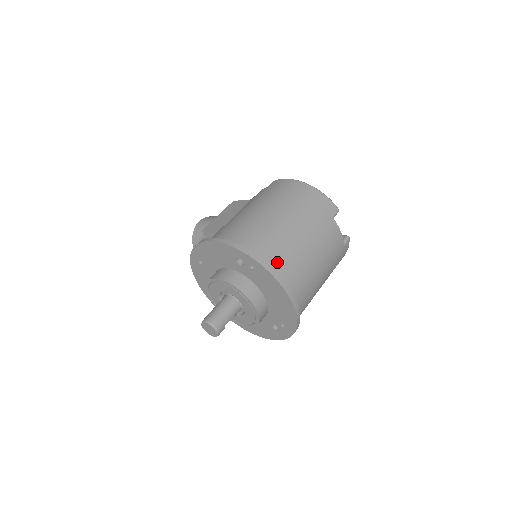
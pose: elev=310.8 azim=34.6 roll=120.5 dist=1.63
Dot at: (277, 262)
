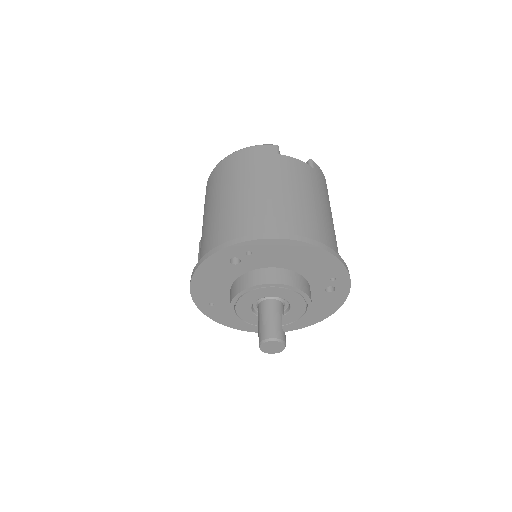
Dot at: (265, 227)
